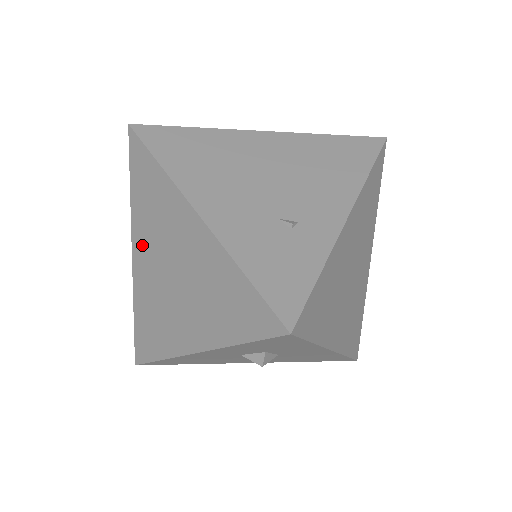
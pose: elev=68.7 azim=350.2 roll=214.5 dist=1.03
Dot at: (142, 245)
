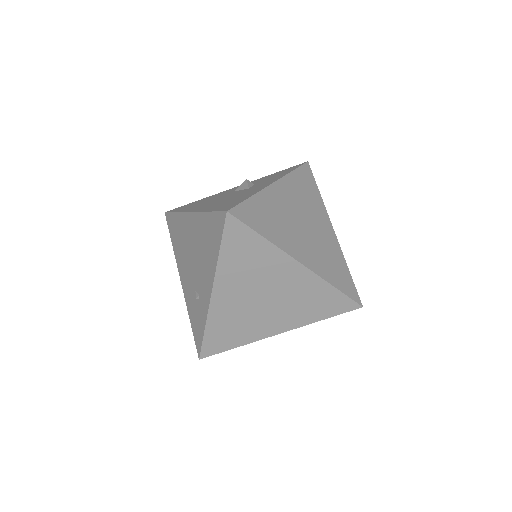
Dot at: occluded
